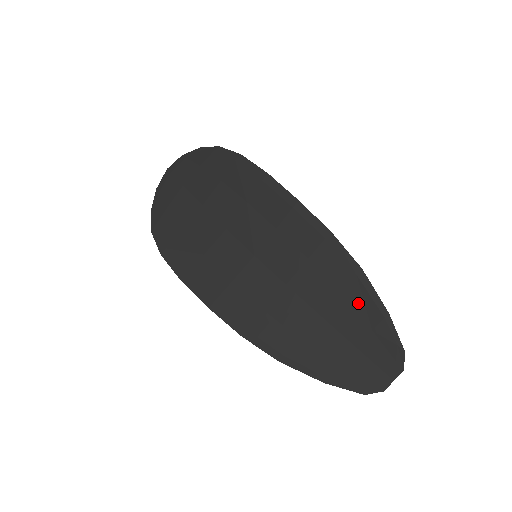
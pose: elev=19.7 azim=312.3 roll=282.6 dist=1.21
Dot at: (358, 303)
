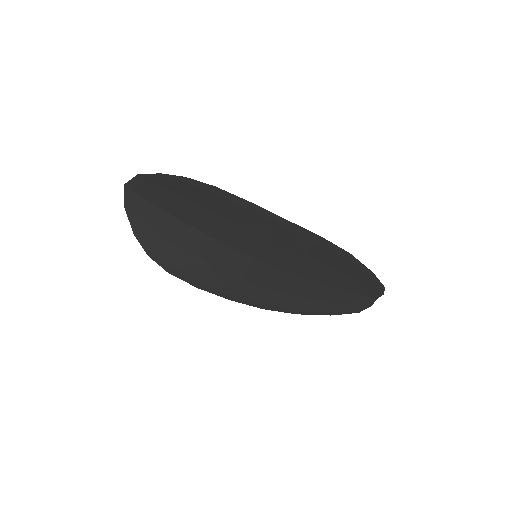
Dot at: (349, 271)
